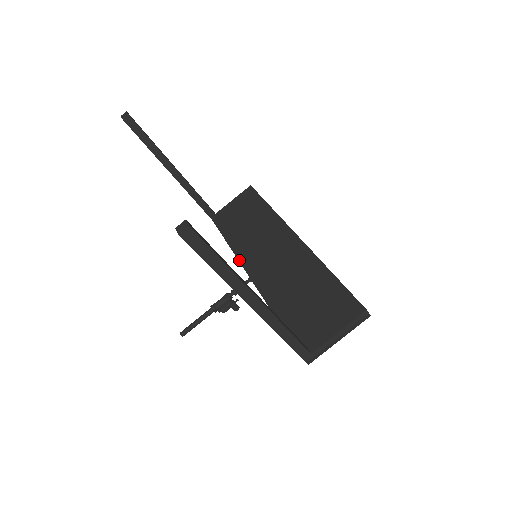
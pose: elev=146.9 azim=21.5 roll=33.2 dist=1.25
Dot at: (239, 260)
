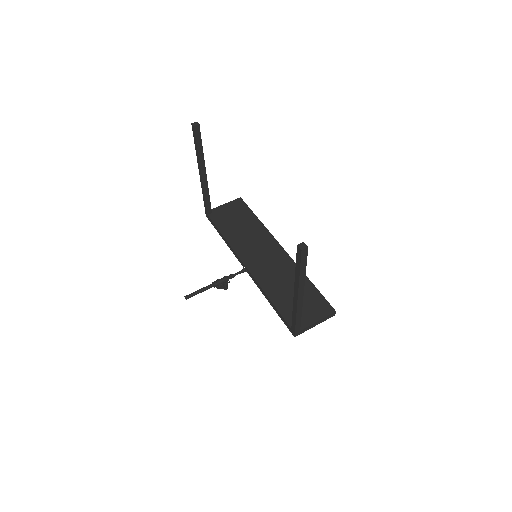
Dot at: (237, 254)
